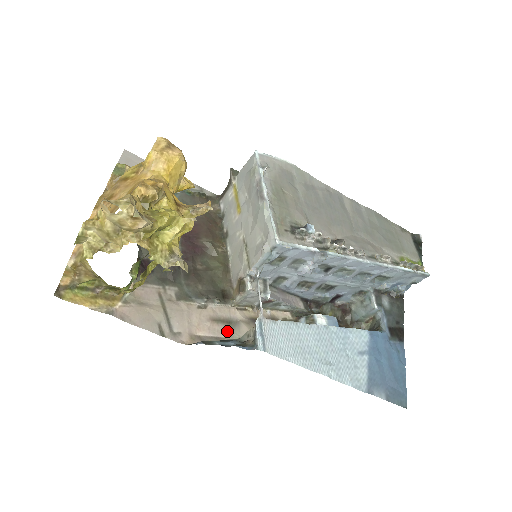
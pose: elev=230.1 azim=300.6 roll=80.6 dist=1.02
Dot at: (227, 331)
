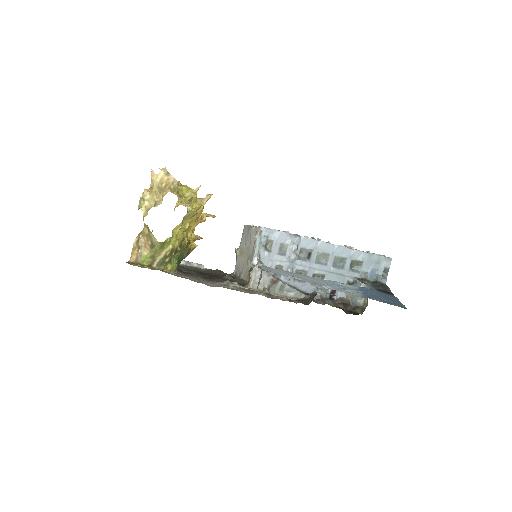
Dot at: (246, 292)
